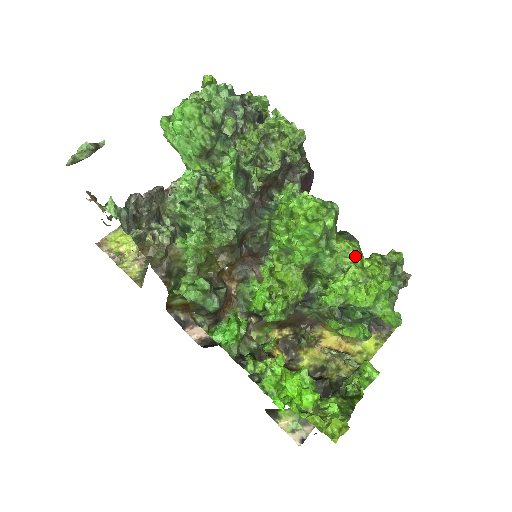
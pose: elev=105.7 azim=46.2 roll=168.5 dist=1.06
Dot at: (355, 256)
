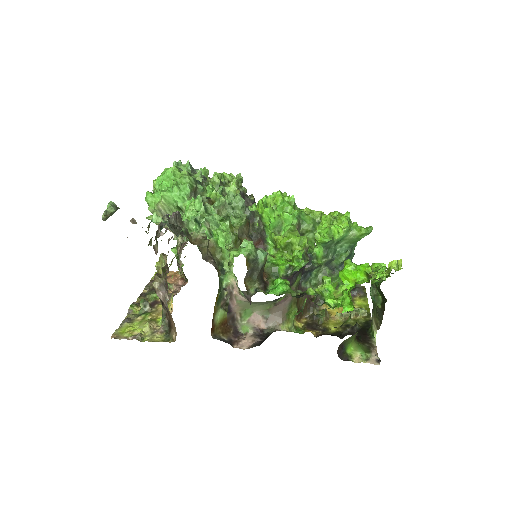
Dot at: (319, 211)
